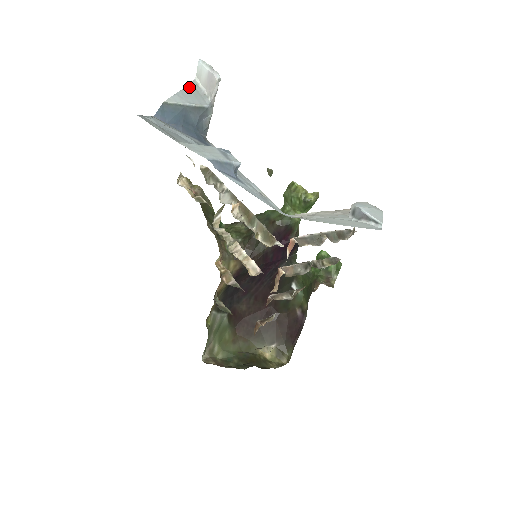
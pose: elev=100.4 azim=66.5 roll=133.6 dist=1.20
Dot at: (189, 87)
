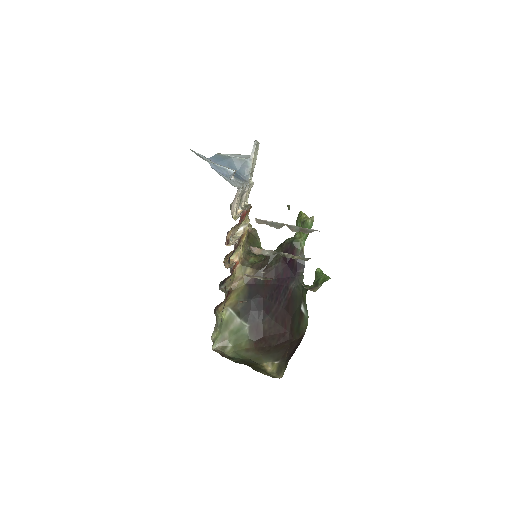
Dot at: (246, 155)
